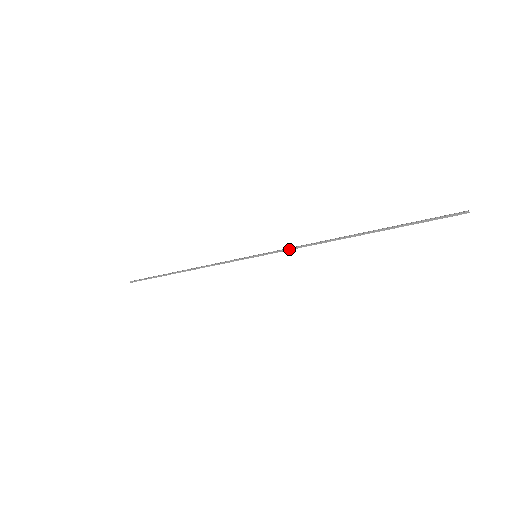
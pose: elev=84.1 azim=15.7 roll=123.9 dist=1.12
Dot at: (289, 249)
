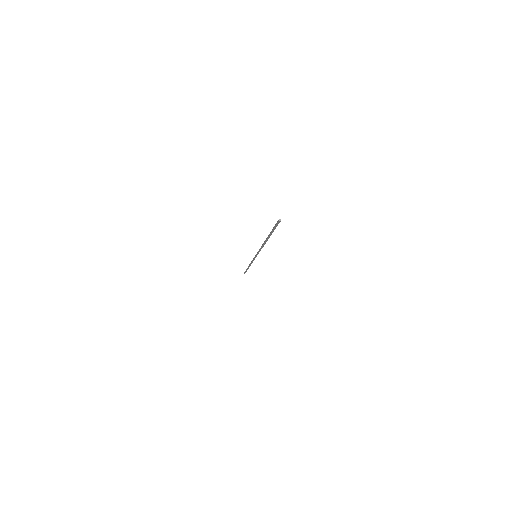
Dot at: occluded
